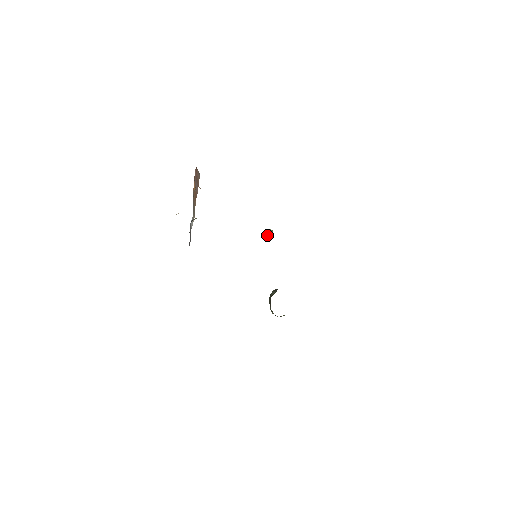
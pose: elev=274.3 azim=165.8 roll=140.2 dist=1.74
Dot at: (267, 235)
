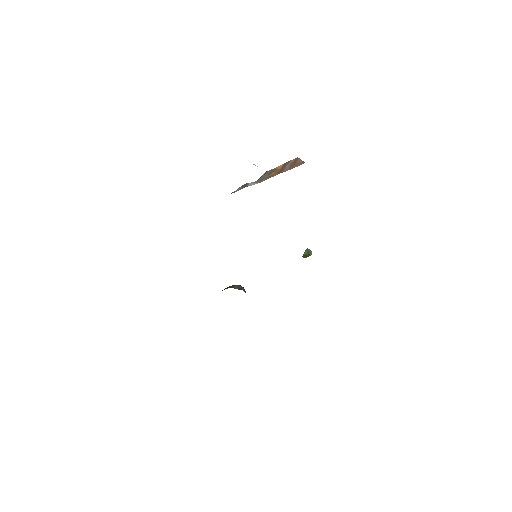
Dot at: (306, 252)
